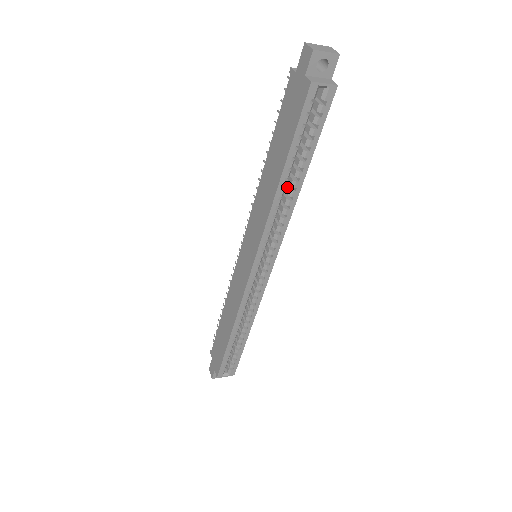
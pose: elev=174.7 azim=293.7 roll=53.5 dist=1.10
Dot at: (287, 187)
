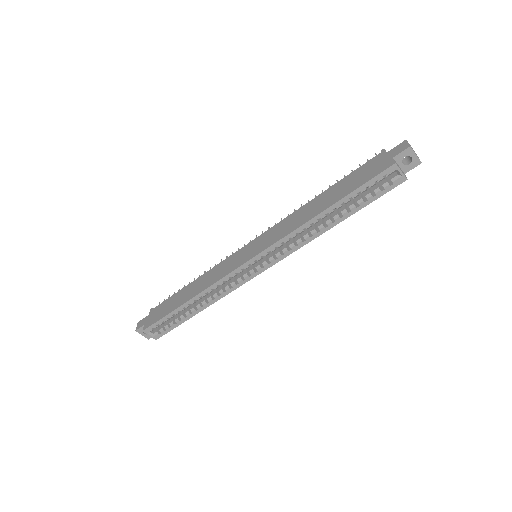
Dot at: (321, 221)
